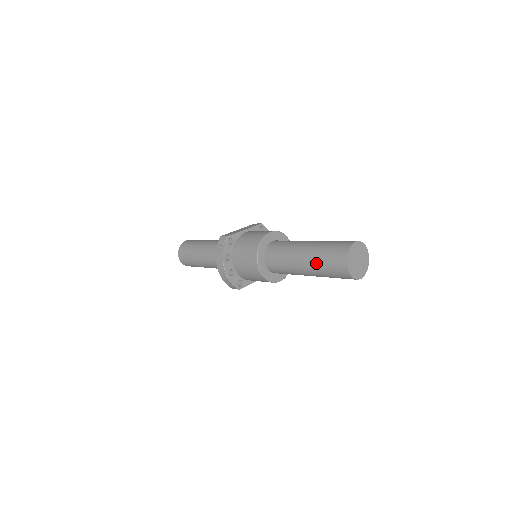
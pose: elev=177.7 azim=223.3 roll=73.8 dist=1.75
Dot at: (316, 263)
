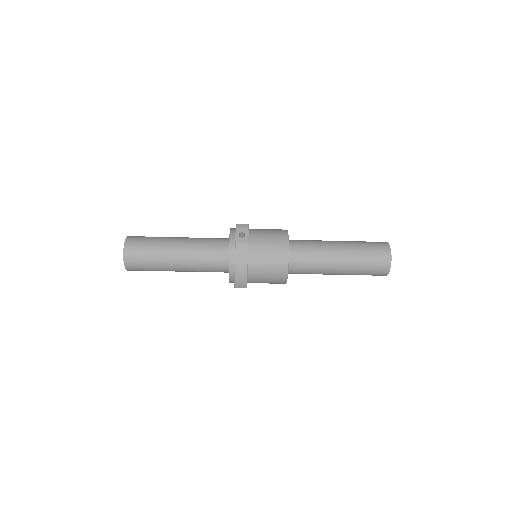
Dot at: (357, 257)
